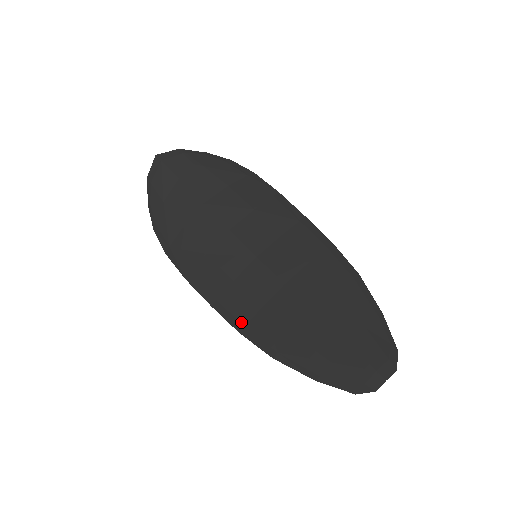
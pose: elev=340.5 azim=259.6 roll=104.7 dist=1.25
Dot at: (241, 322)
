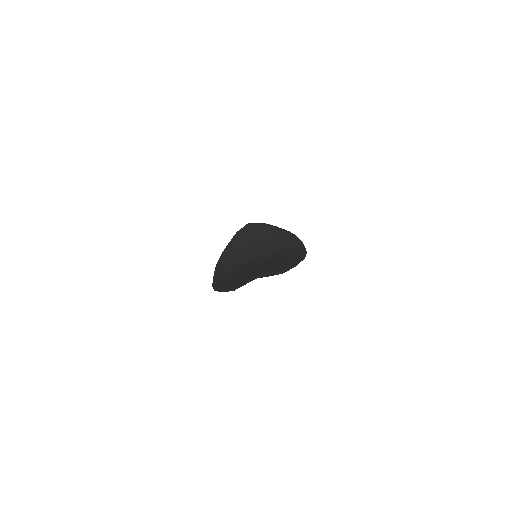
Dot at: (218, 281)
